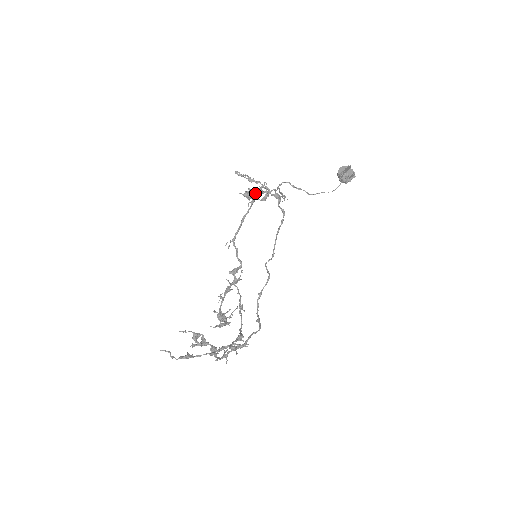
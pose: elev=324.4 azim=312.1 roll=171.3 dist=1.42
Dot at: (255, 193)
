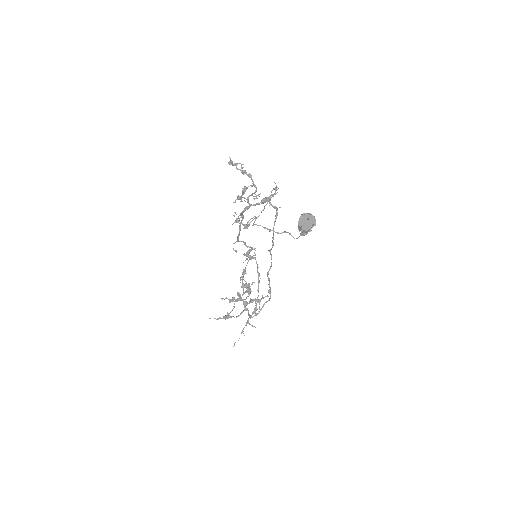
Dot at: (241, 213)
